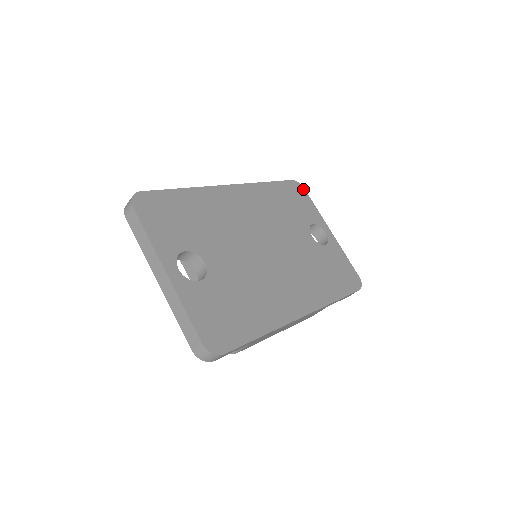
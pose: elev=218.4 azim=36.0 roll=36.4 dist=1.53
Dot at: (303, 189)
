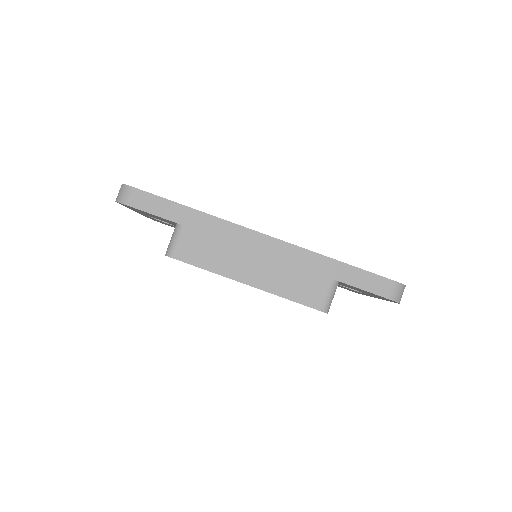
Dot at: occluded
